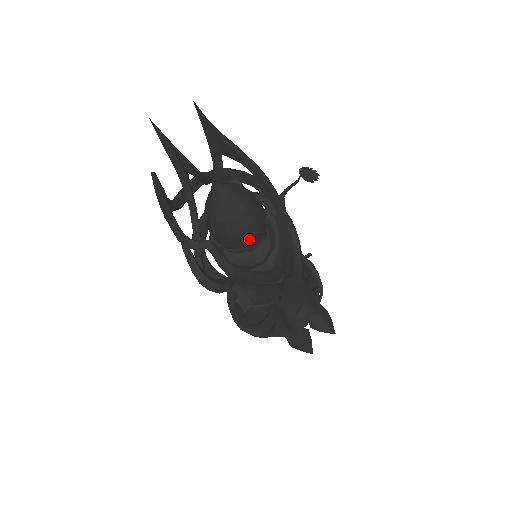
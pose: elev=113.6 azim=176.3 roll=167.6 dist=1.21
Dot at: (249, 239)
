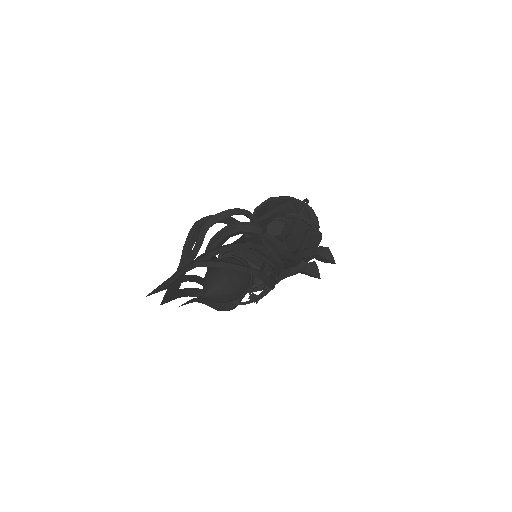
Dot at: occluded
